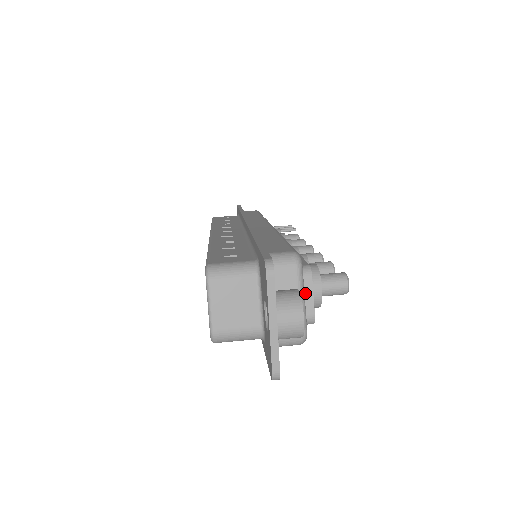
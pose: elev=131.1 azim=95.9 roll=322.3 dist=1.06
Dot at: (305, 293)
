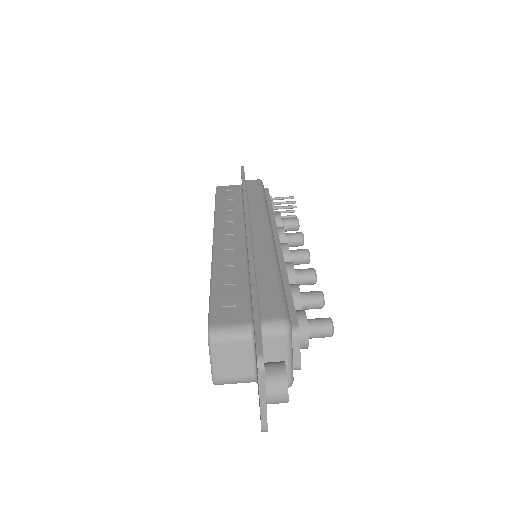
Dot at: (293, 350)
